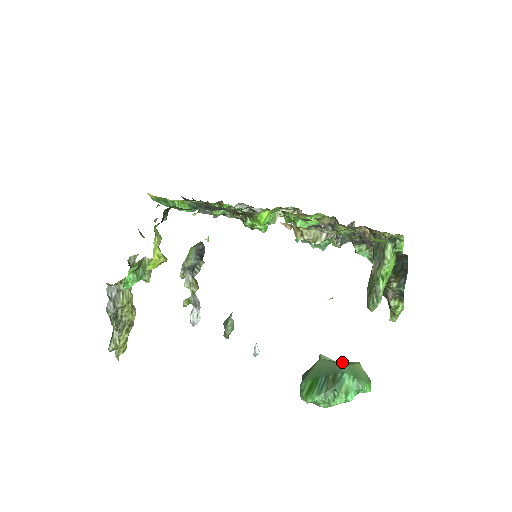
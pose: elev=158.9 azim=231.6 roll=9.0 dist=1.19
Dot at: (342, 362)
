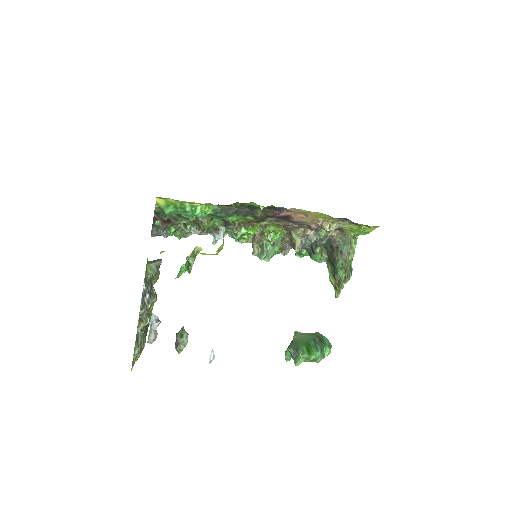
Dot at: occluded
